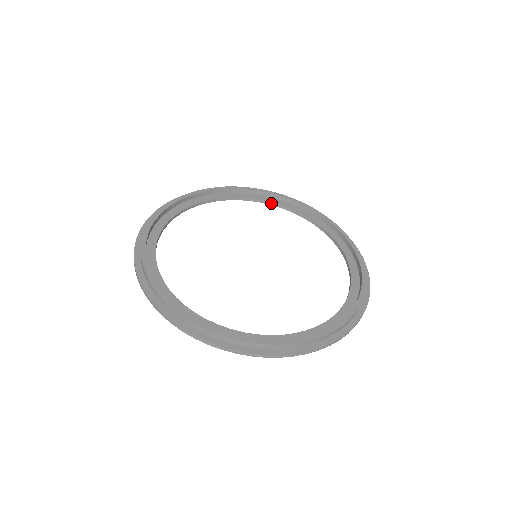
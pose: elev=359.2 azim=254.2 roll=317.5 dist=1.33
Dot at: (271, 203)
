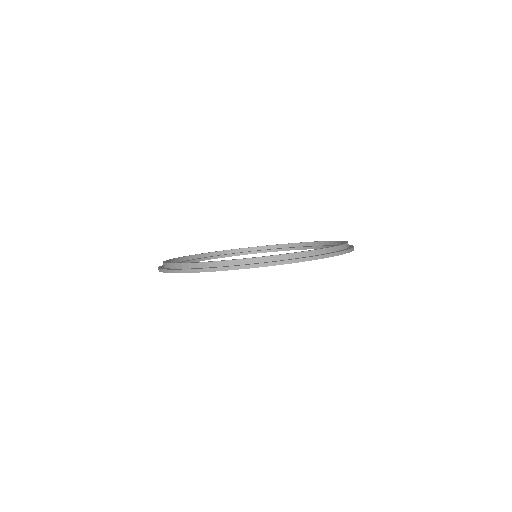
Dot at: (254, 252)
